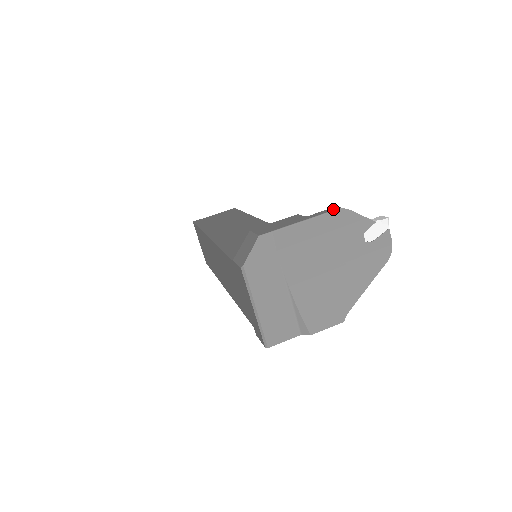
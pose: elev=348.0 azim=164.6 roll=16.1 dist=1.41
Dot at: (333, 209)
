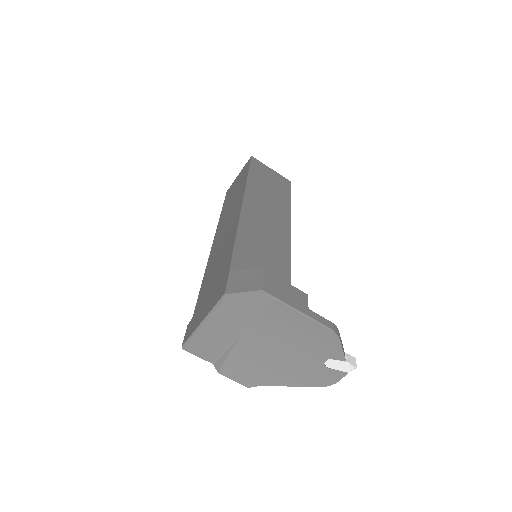
Dot at: (331, 326)
